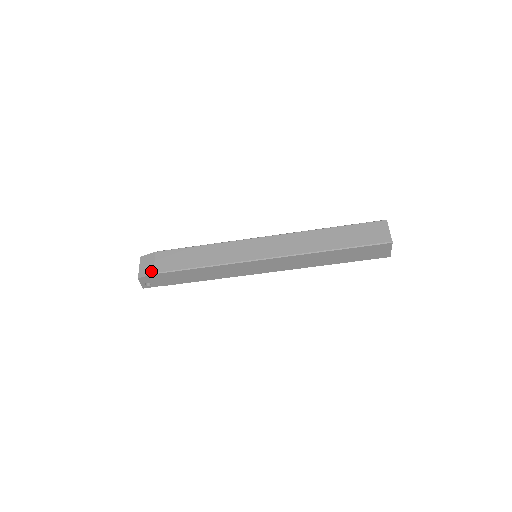
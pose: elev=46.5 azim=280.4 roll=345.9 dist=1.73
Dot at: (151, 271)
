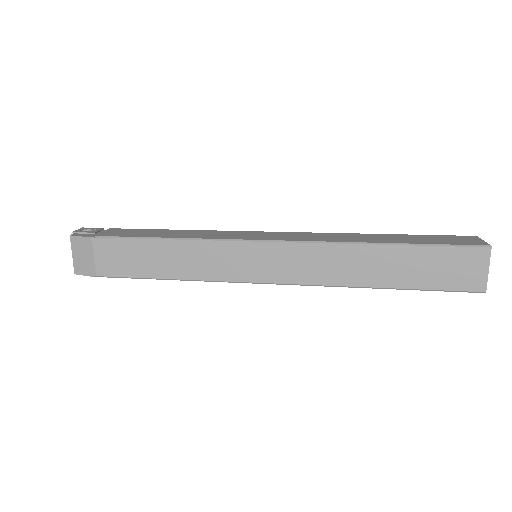
Dot at: (92, 271)
